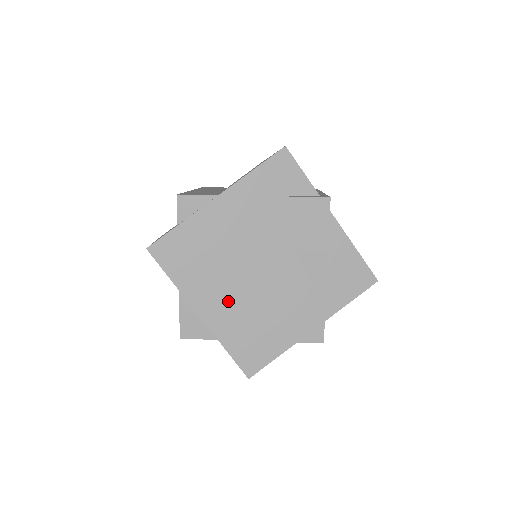
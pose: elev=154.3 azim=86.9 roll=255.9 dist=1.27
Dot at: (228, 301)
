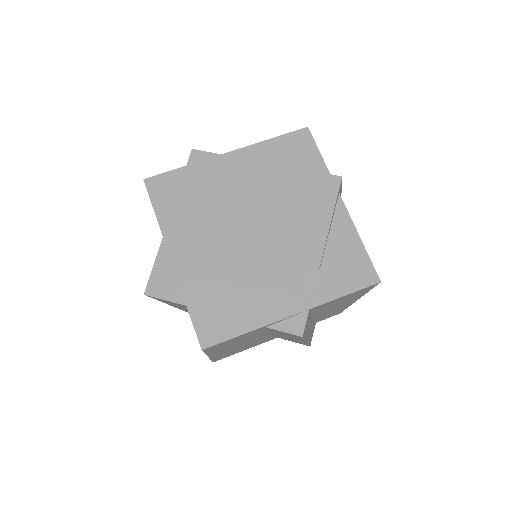
Dot at: (207, 254)
